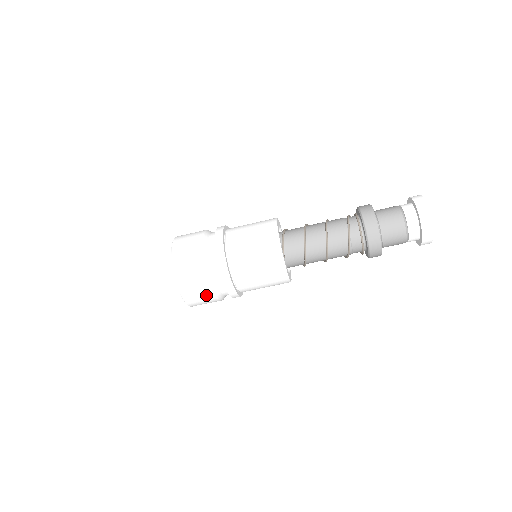
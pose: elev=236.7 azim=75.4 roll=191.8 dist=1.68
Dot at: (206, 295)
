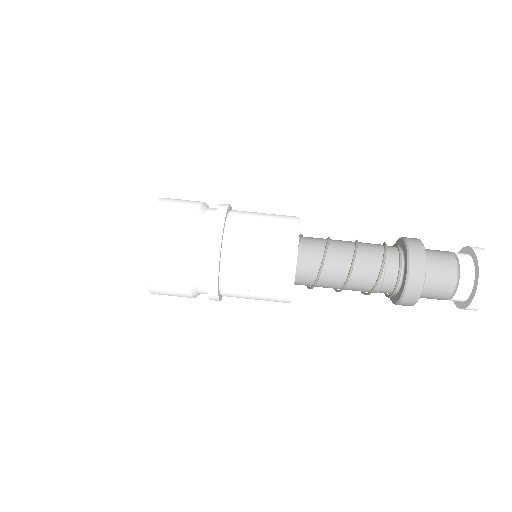
Dot at: (177, 257)
